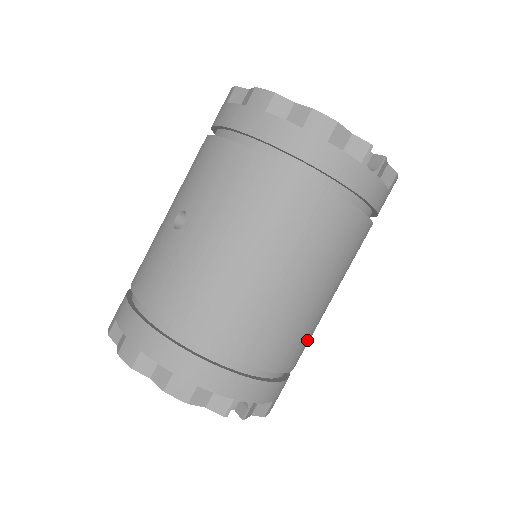
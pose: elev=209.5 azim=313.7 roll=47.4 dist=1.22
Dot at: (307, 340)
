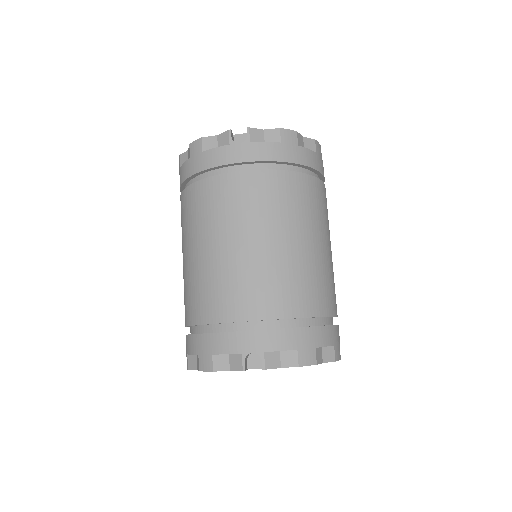
Dot at: (296, 285)
